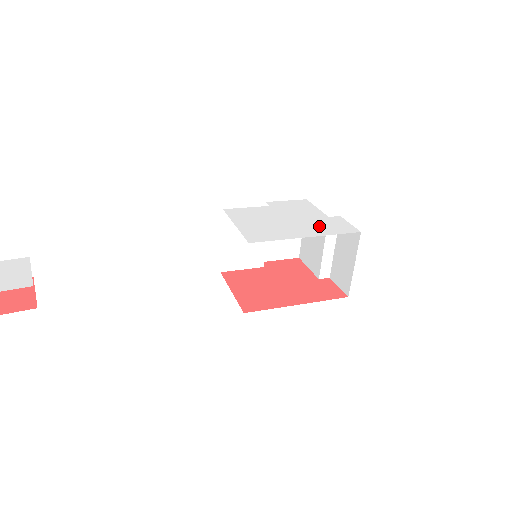
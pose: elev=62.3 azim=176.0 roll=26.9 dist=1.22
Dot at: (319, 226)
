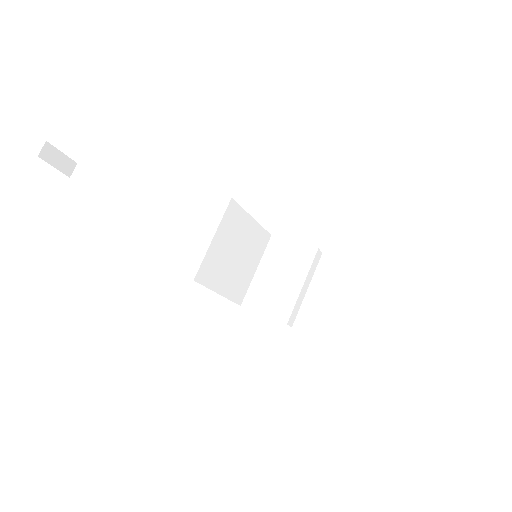
Dot at: occluded
